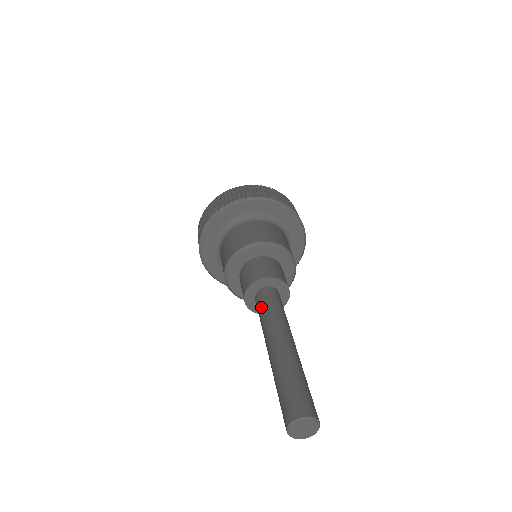
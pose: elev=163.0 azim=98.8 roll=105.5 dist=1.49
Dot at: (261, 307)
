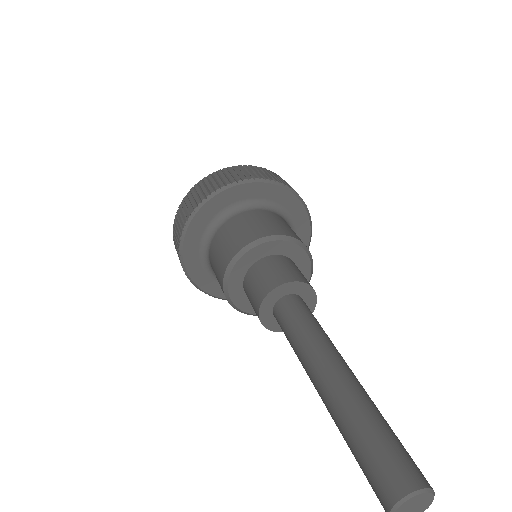
Dot at: (291, 321)
